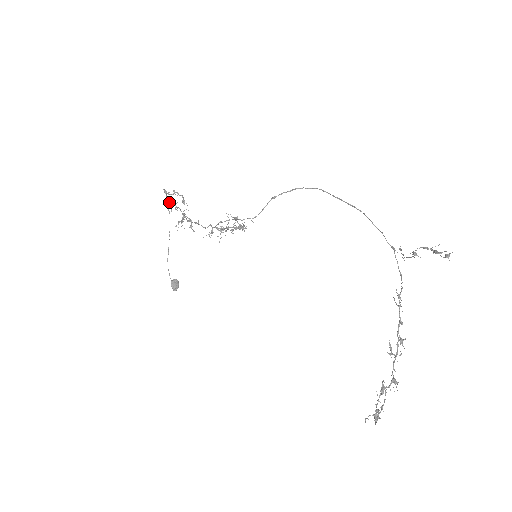
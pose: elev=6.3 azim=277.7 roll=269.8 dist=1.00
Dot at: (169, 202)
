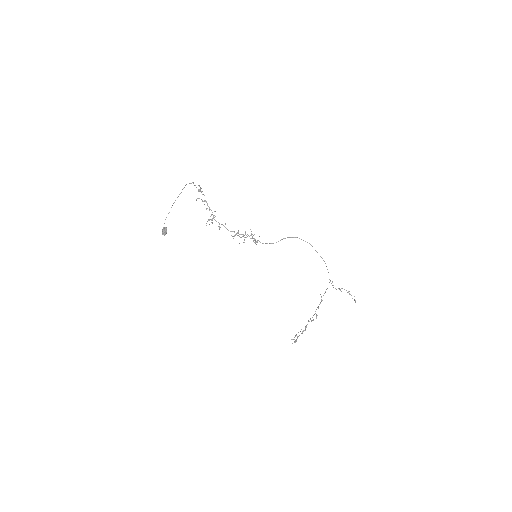
Dot at: occluded
